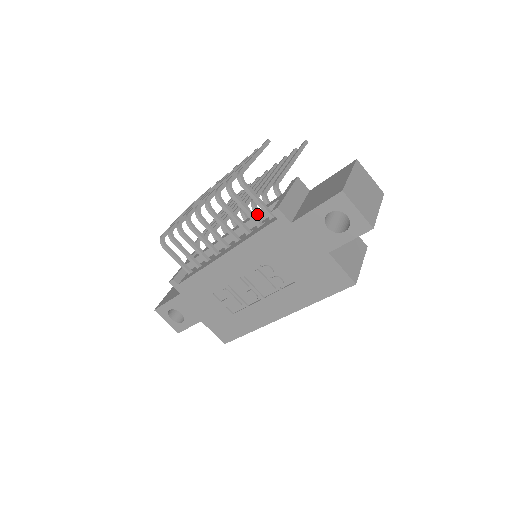
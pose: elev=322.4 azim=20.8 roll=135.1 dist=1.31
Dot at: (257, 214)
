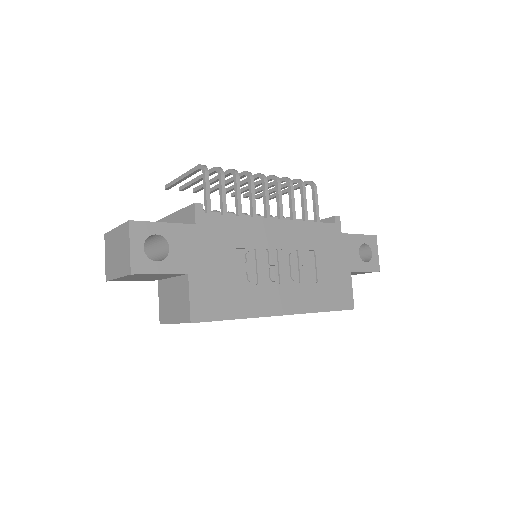
Dot at: occluded
